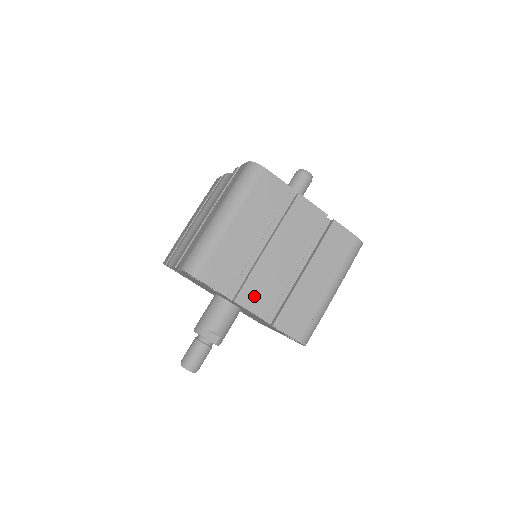
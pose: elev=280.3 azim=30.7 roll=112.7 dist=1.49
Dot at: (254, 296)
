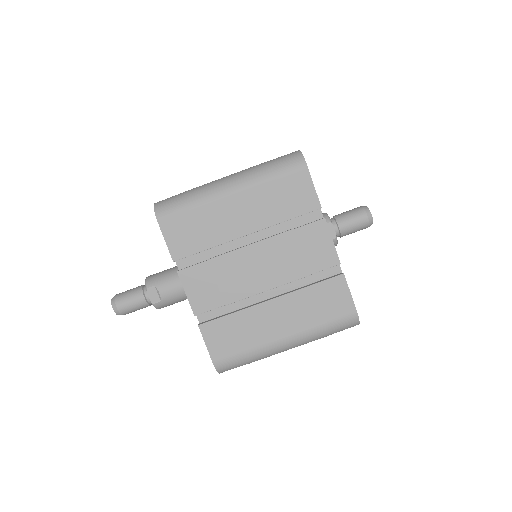
Dot at: (201, 282)
